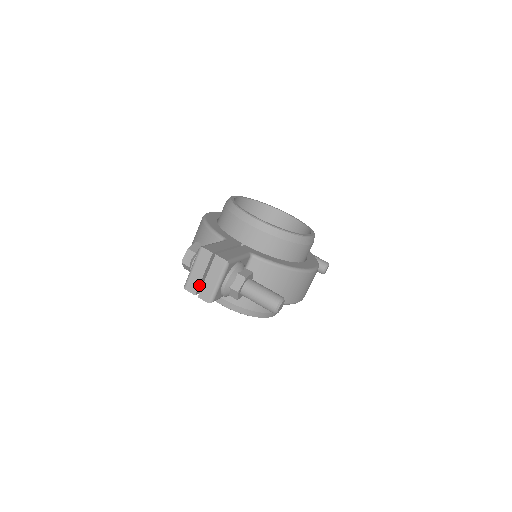
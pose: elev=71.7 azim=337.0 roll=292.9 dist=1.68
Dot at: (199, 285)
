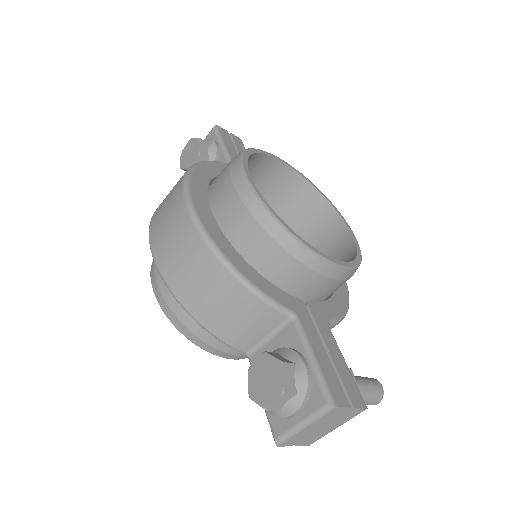
Dot at: (304, 437)
